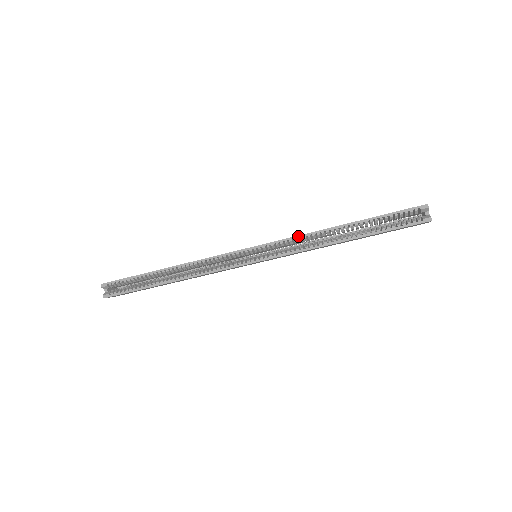
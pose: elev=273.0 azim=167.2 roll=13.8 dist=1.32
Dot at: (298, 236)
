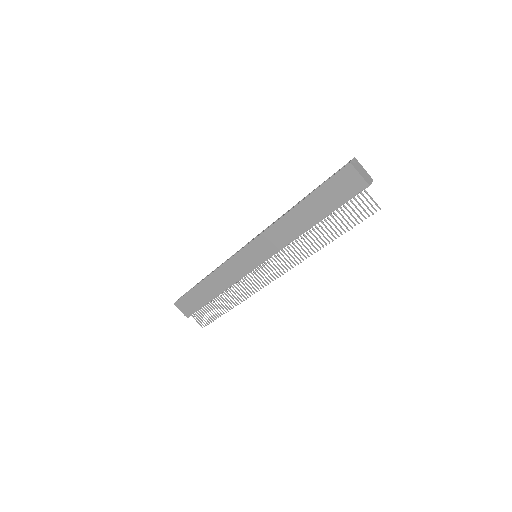
Dot at: (275, 221)
